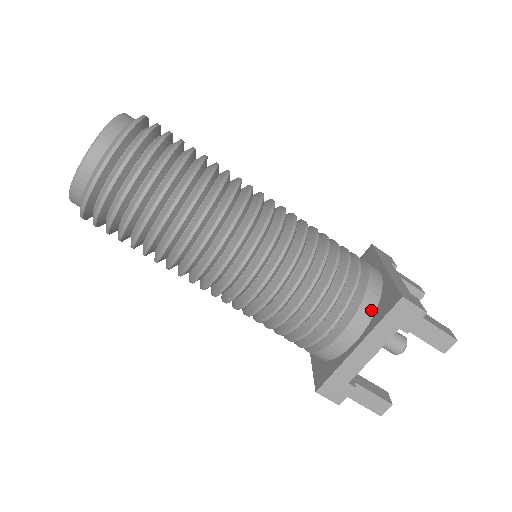
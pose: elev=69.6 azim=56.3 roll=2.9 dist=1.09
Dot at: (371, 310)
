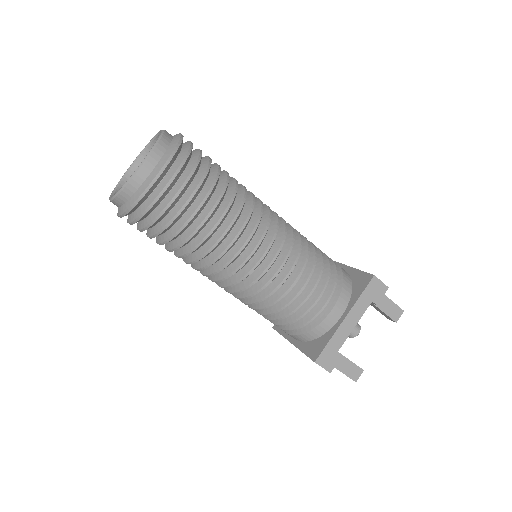
Dot at: (349, 291)
